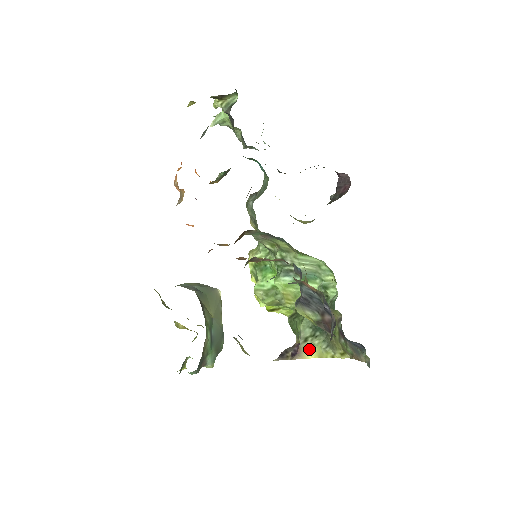
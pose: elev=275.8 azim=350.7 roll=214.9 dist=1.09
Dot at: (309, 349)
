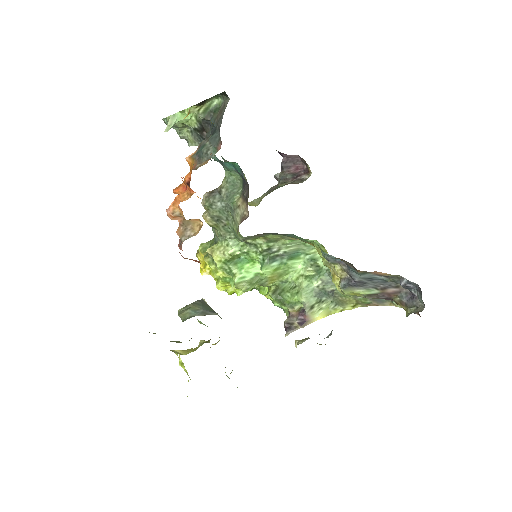
Dot at: (317, 313)
